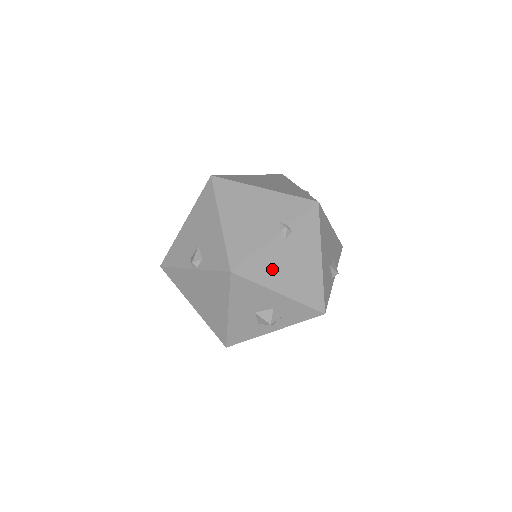
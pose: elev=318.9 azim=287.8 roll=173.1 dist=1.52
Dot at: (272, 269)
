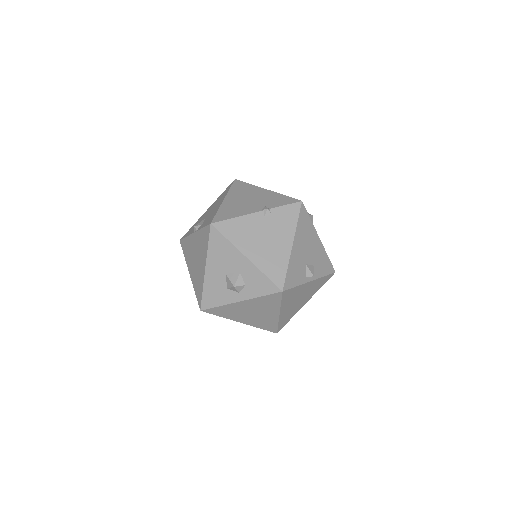
Dot at: (245, 235)
